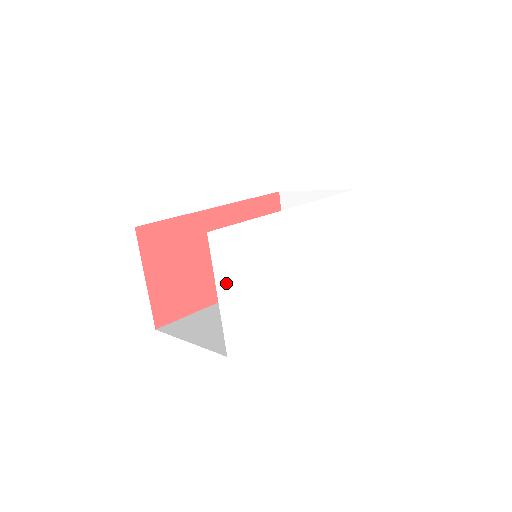
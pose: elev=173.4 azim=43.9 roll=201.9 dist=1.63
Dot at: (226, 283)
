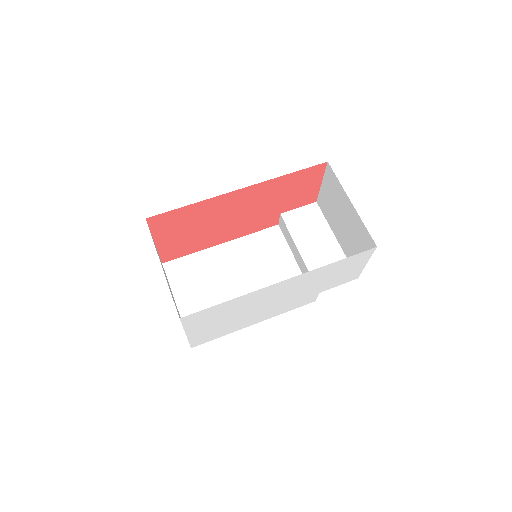
Dot at: (195, 328)
